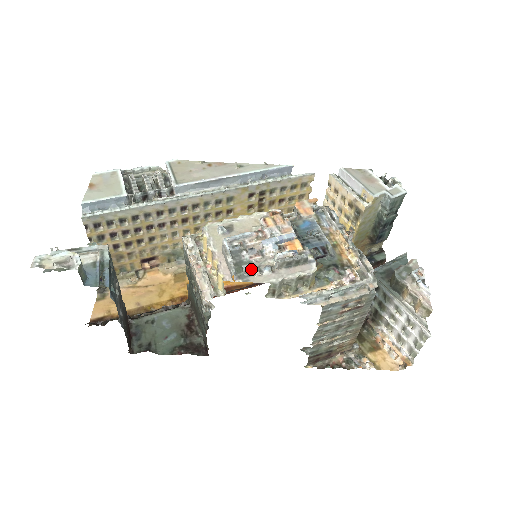
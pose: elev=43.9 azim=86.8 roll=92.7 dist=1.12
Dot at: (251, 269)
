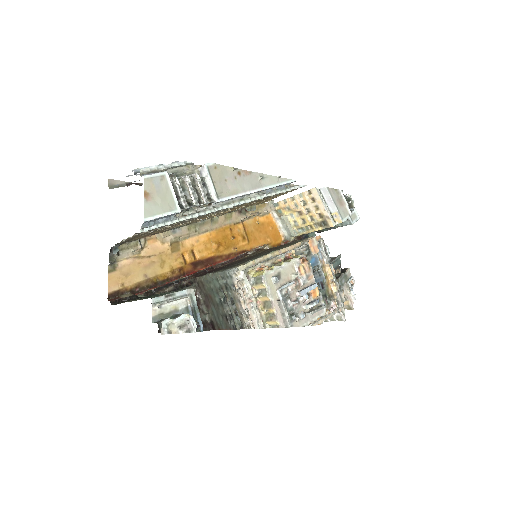
Dot at: (295, 317)
